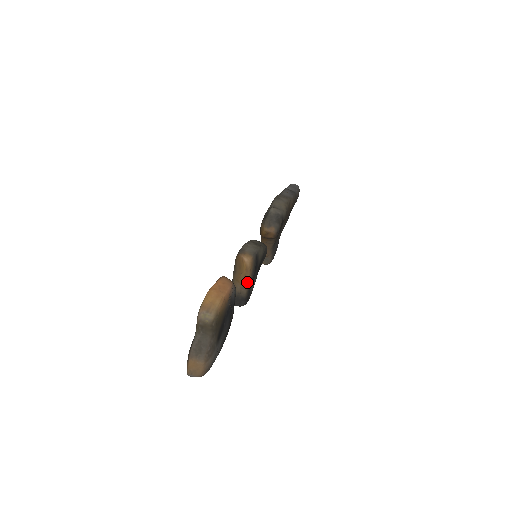
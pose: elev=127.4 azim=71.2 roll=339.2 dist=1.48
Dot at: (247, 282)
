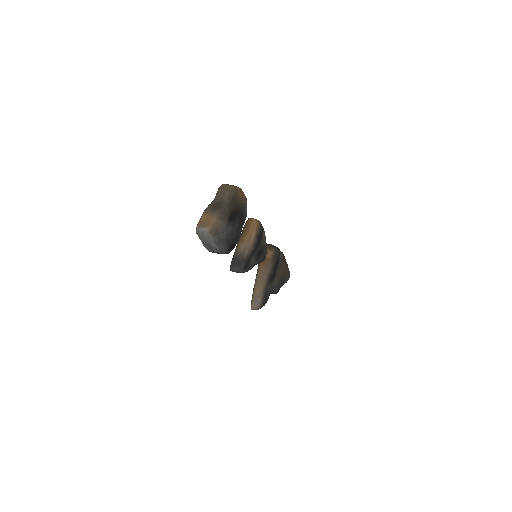
Dot at: (251, 241)
